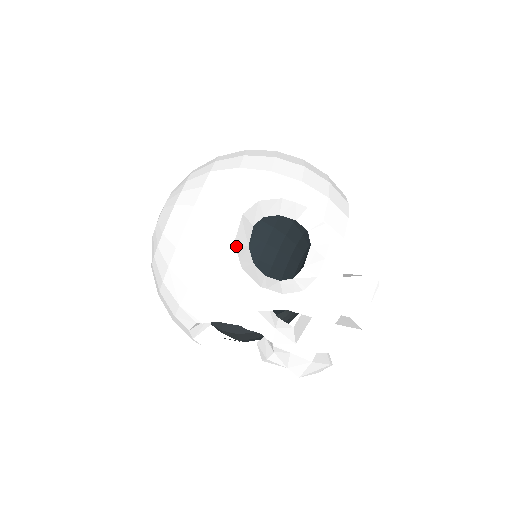
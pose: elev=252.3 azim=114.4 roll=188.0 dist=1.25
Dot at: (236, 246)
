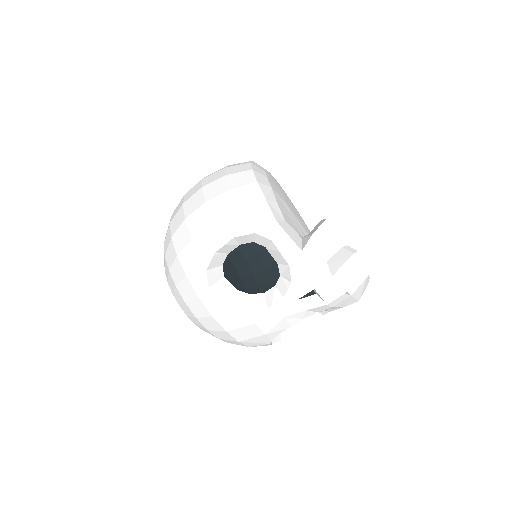
Dot at: (228, 306)
